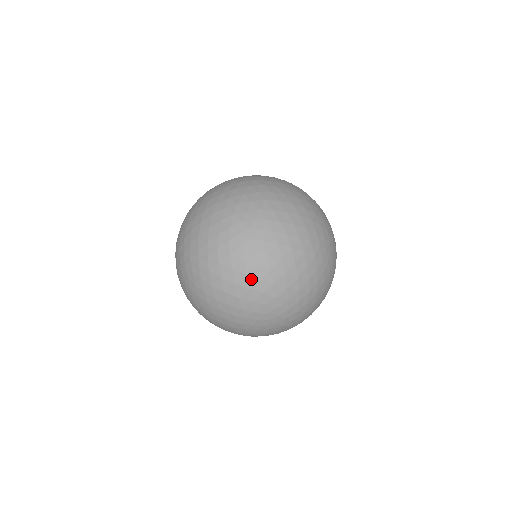
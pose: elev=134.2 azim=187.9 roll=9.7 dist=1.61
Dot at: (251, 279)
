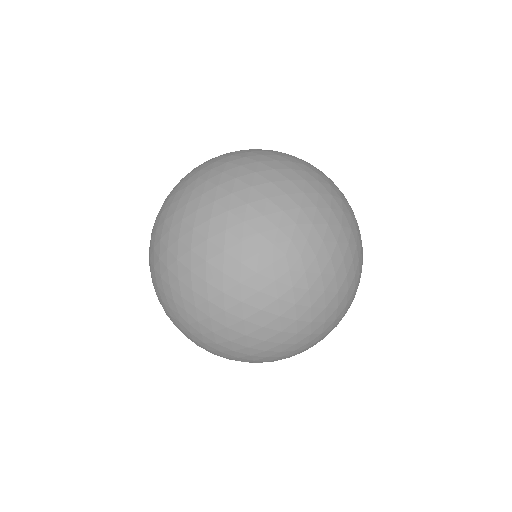
Dot at: (285, 320)
